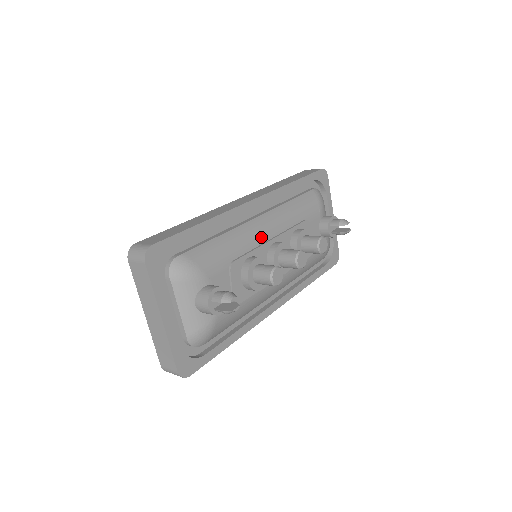
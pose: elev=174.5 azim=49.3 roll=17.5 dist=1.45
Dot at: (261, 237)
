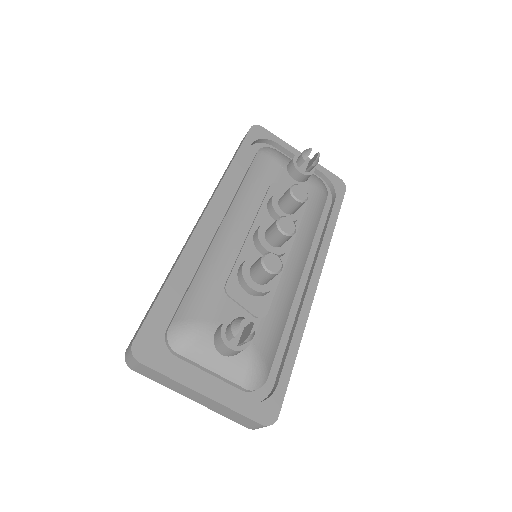
Dot at: (237, 240)
